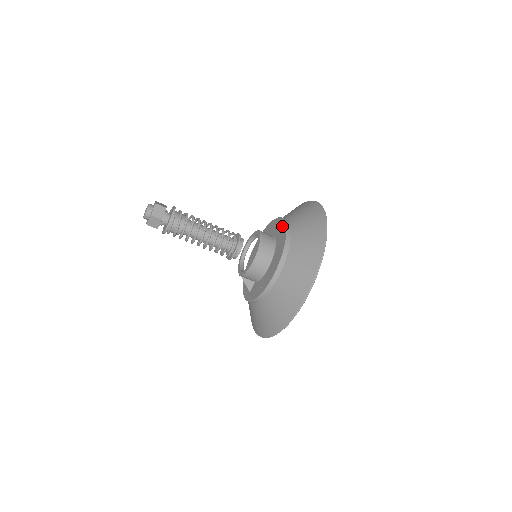
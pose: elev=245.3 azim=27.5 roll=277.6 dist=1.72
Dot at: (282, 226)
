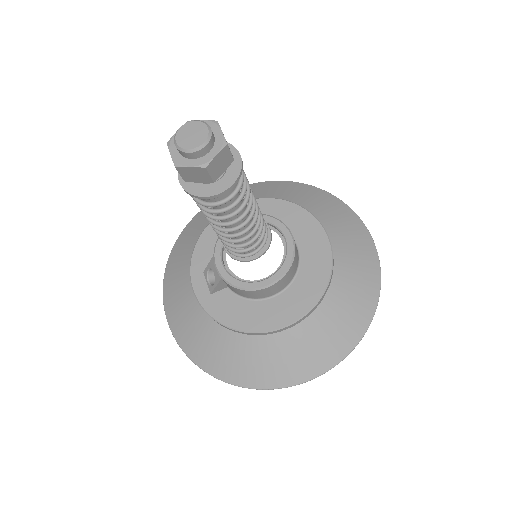
Dot at: (323, 249)
